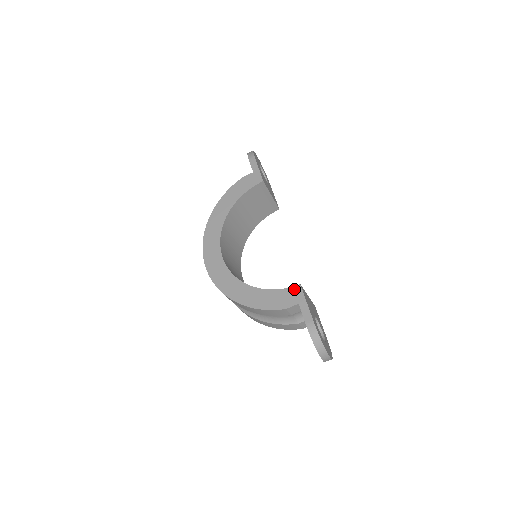
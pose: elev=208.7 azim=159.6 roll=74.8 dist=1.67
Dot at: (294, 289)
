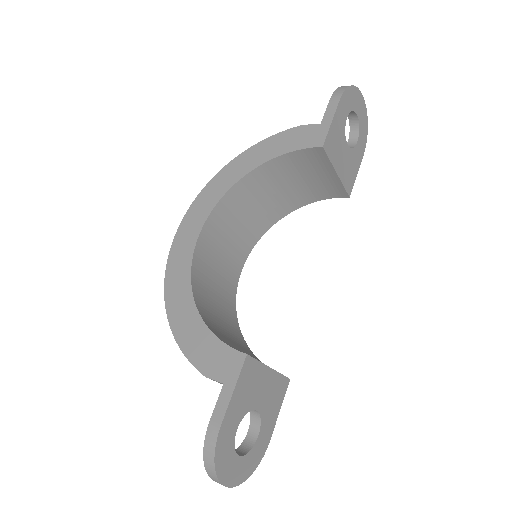
Dot at: (234, 355)
